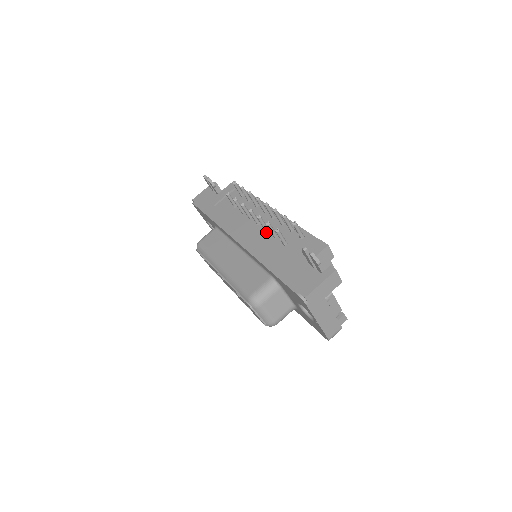
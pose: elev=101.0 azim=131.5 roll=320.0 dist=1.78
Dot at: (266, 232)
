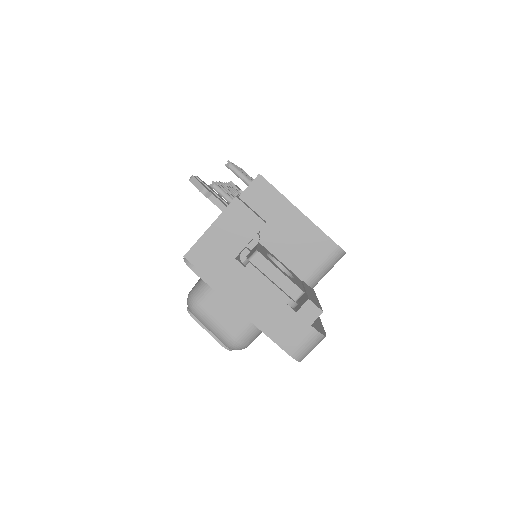
Dot at: occluded
